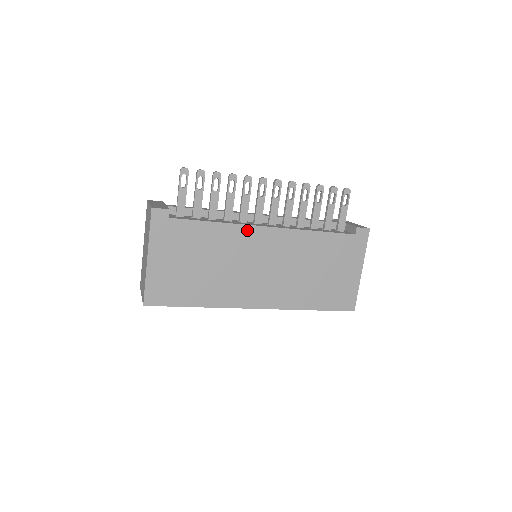
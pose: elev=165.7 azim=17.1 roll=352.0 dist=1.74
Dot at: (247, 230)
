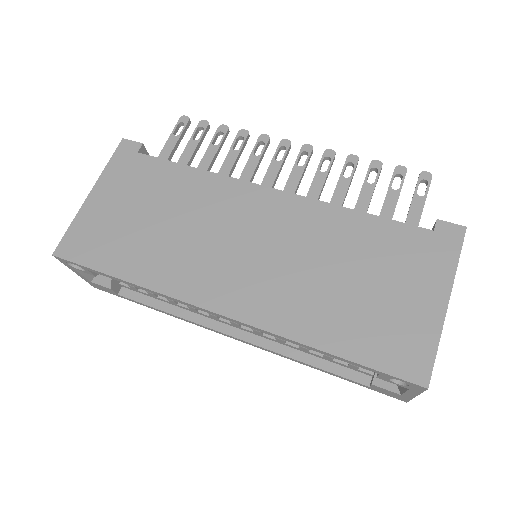
Dot at: (237, 186)
